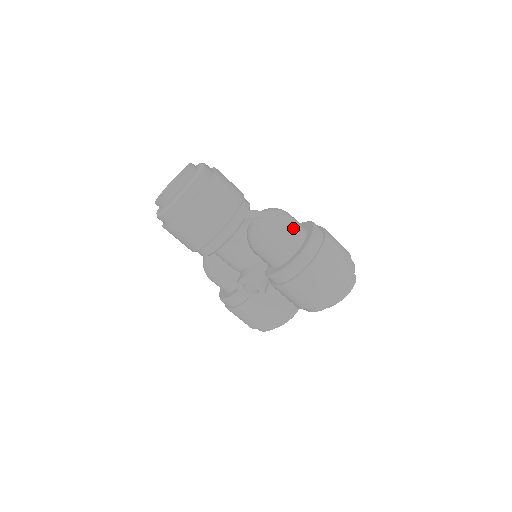
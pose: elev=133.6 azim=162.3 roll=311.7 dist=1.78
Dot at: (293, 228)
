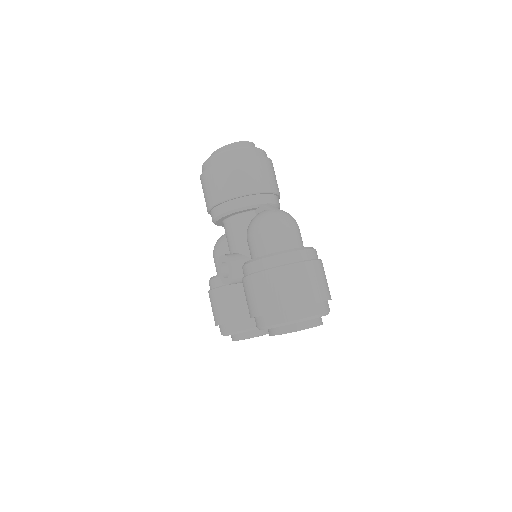
Dot at: (287, 233)
